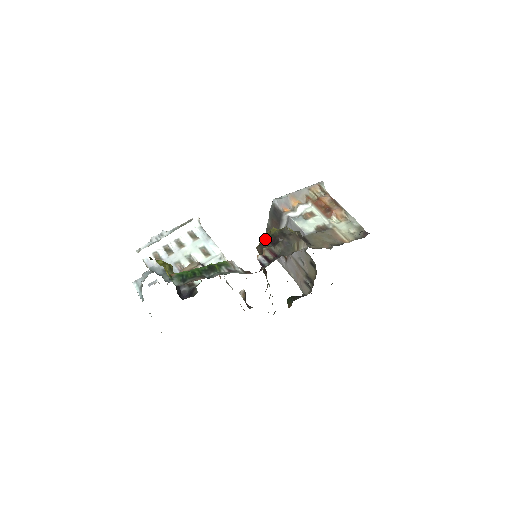
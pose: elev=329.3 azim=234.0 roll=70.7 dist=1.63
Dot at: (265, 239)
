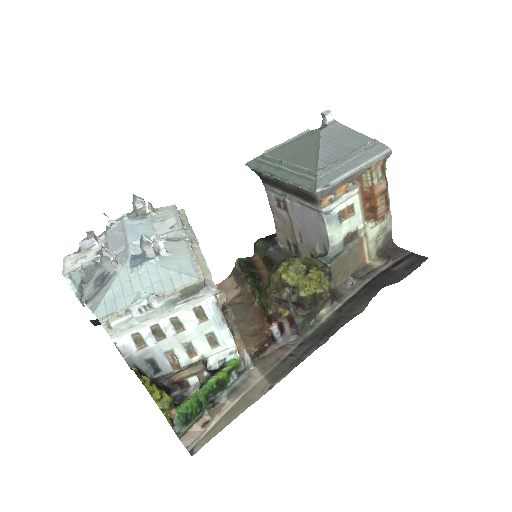
Dot at: (287, 289)
